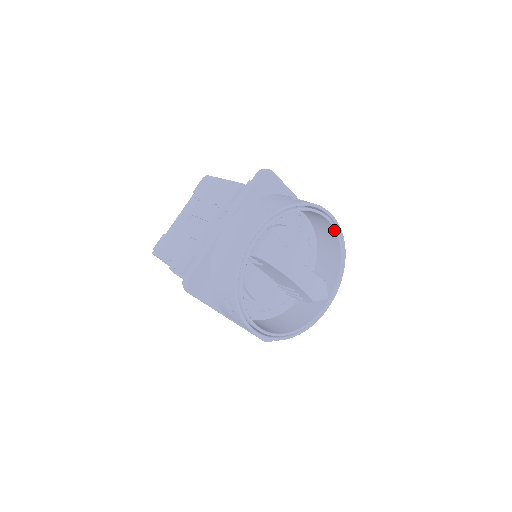
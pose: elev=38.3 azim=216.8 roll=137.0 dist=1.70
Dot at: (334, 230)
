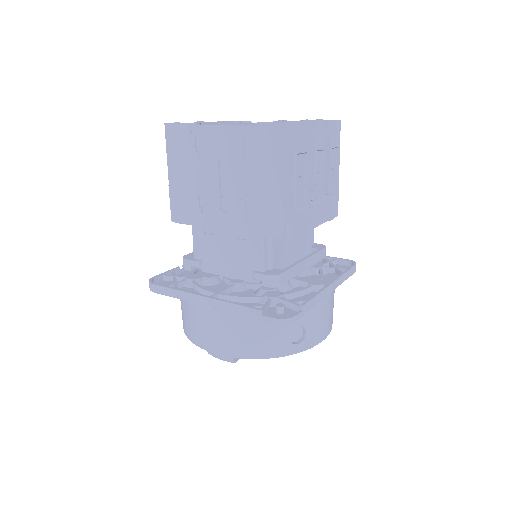
Dot at: occluded
